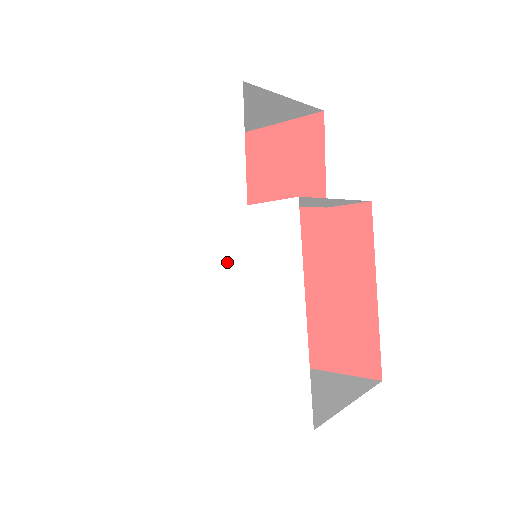
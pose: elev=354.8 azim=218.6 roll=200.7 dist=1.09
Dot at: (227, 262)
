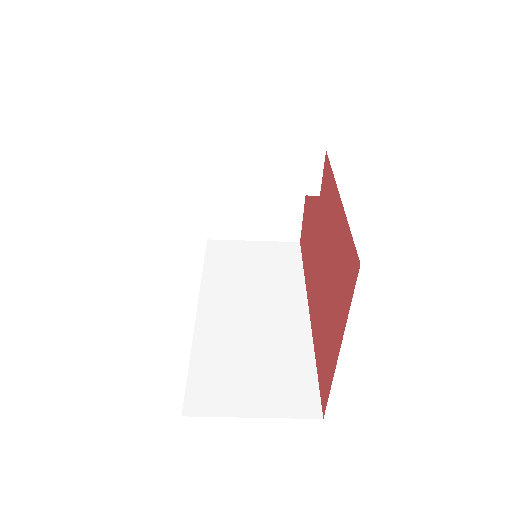
Dot at: occluded
